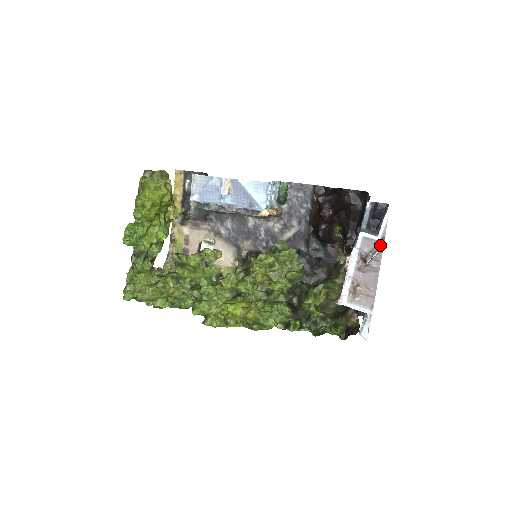
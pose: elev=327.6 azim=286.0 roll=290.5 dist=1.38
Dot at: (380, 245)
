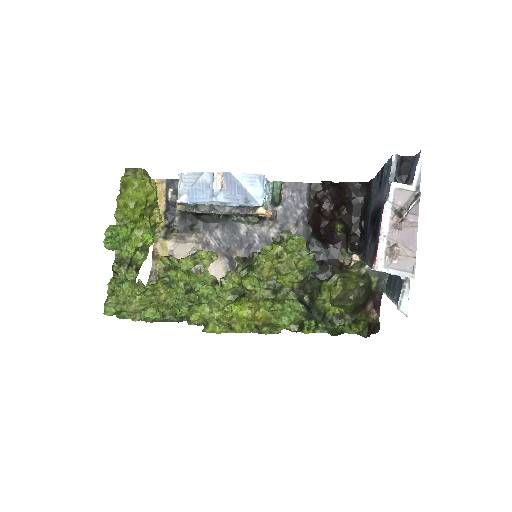
Dot at: (416, 195)
